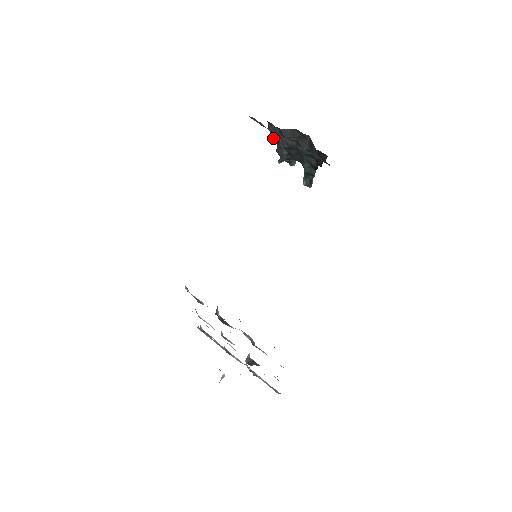
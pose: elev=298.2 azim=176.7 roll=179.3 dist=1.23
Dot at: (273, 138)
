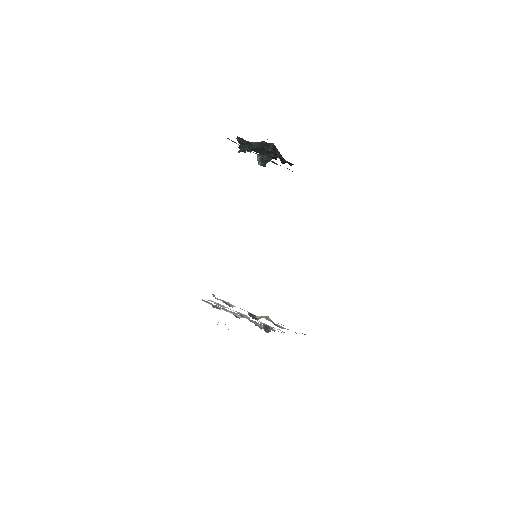
Dot at: (239, 143)
